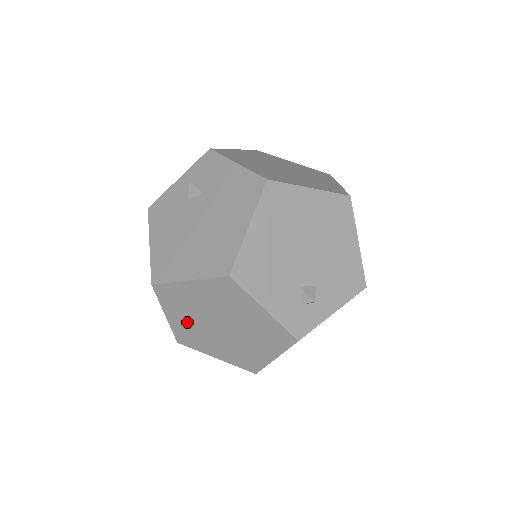
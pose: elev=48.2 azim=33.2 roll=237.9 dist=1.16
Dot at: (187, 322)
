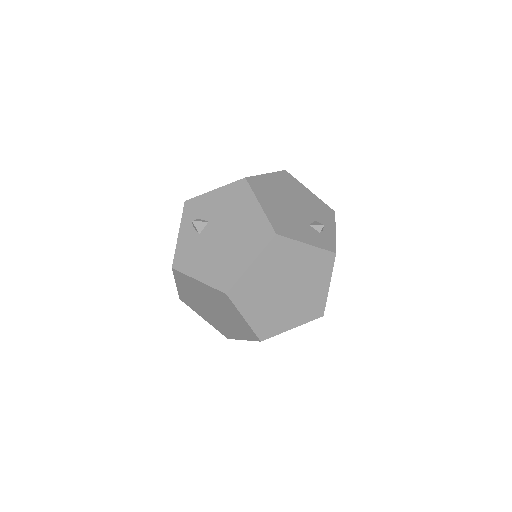
Dot at: (262, 310)
